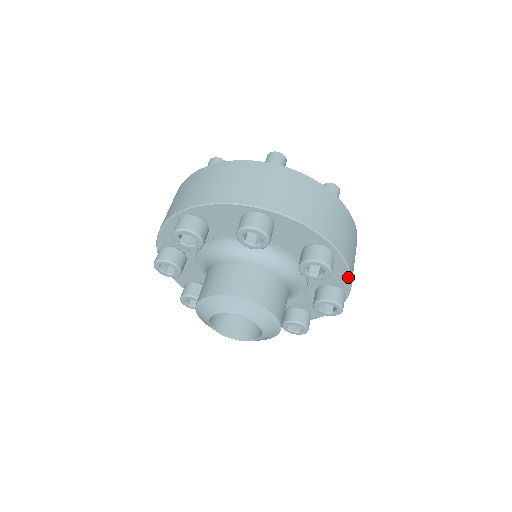
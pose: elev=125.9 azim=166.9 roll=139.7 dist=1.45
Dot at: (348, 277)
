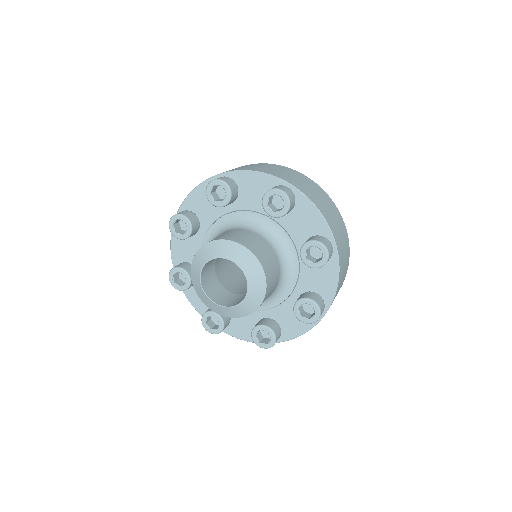
Dot at: (335, 286)
